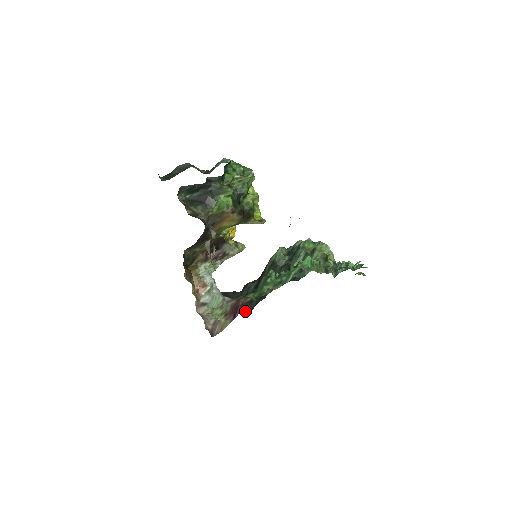
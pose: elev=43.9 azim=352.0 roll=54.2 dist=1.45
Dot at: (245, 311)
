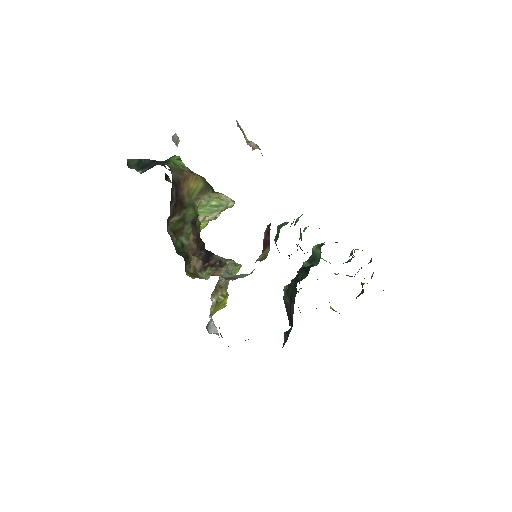
Dot at: occluded
